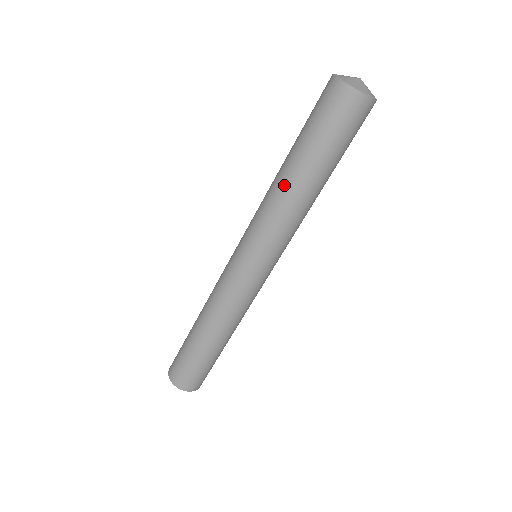
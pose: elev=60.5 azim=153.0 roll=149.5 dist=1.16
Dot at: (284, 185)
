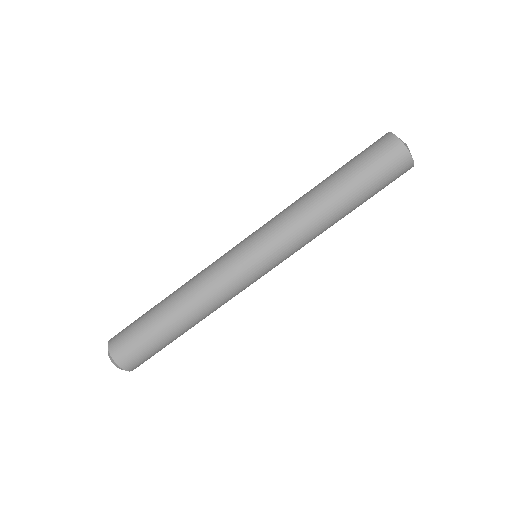
Dot at: (309, 191)
